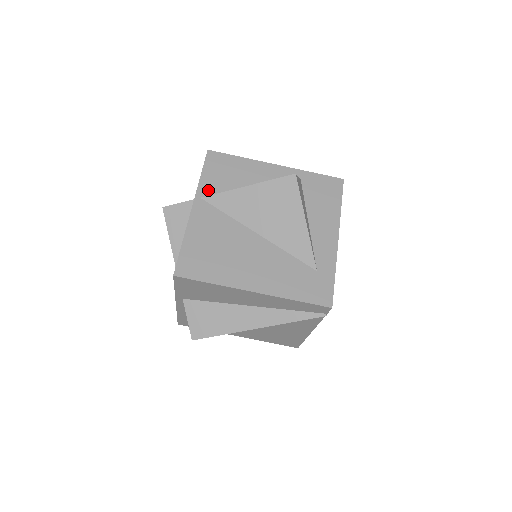
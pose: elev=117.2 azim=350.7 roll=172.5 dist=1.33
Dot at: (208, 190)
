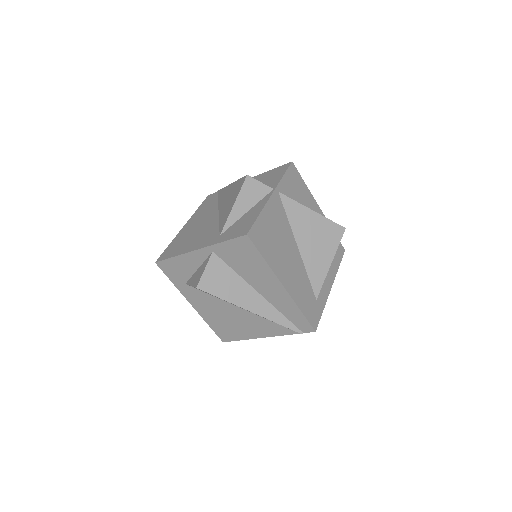
Dot at: (284, 190)
